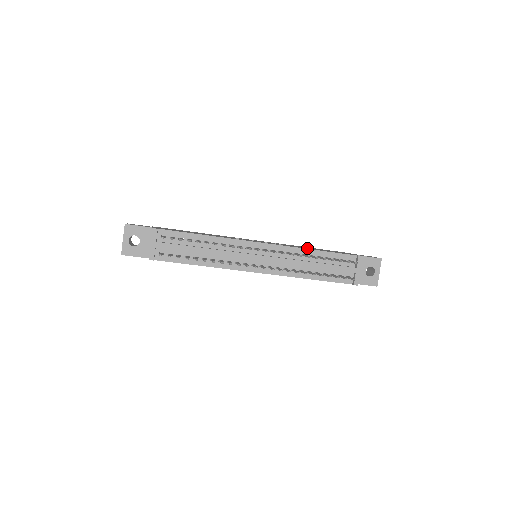
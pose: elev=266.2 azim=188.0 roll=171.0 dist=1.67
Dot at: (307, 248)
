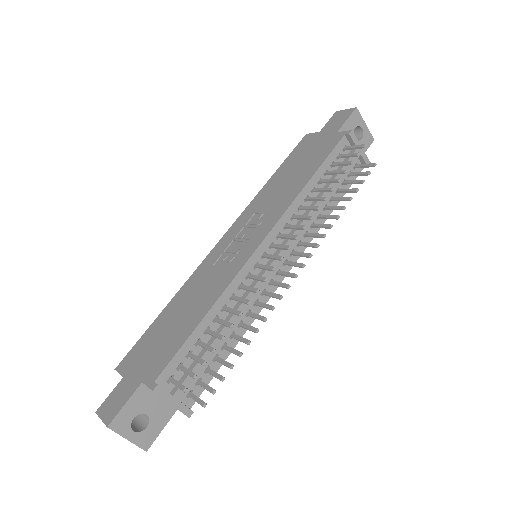
Dot at: (295, 186)
